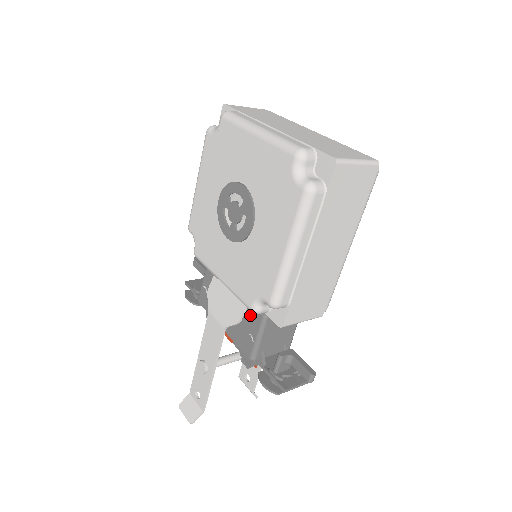
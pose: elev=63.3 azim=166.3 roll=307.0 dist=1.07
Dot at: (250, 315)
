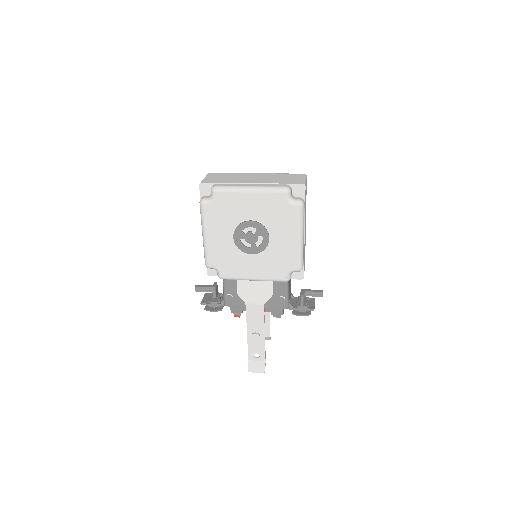
Dot at: (276, 287)
